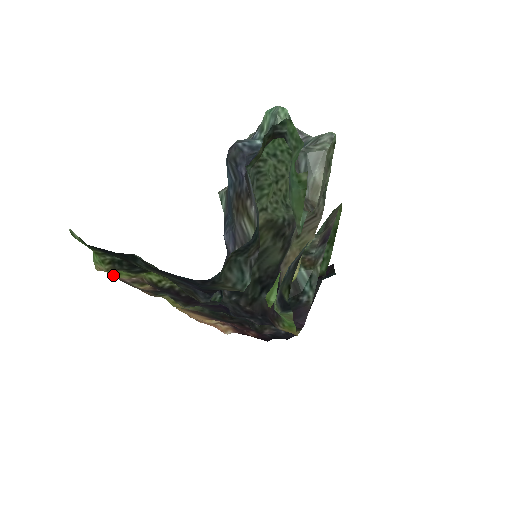
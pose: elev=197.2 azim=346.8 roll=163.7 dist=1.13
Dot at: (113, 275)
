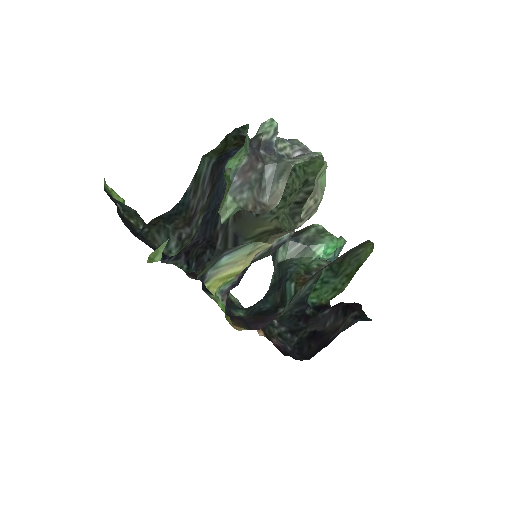
Dot at: occluded
